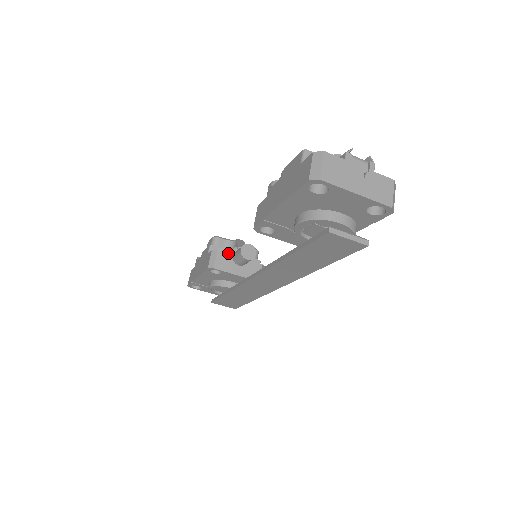
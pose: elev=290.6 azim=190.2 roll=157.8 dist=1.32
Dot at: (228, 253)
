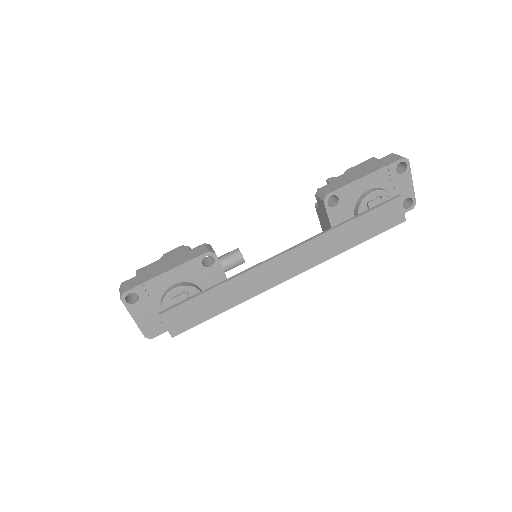
Dot at: occluded
